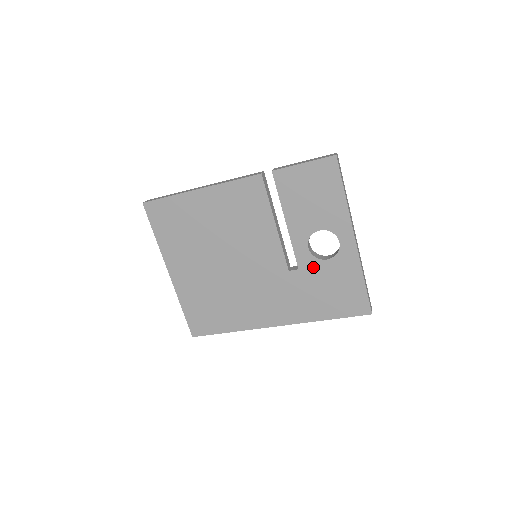
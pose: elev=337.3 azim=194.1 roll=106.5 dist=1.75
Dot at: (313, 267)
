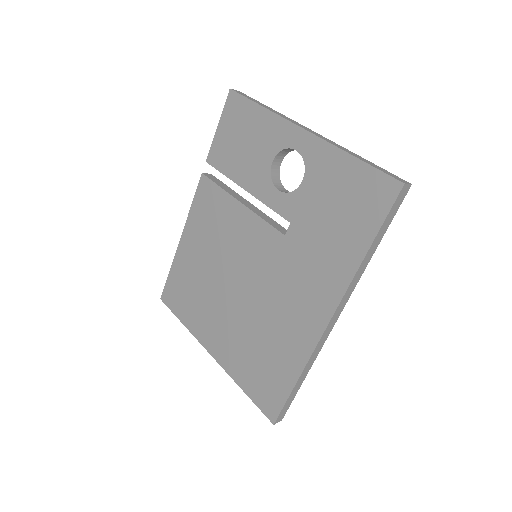
Dot at: (299, 204)
